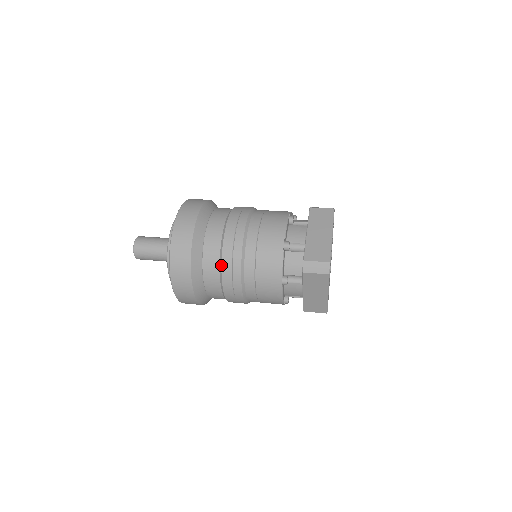
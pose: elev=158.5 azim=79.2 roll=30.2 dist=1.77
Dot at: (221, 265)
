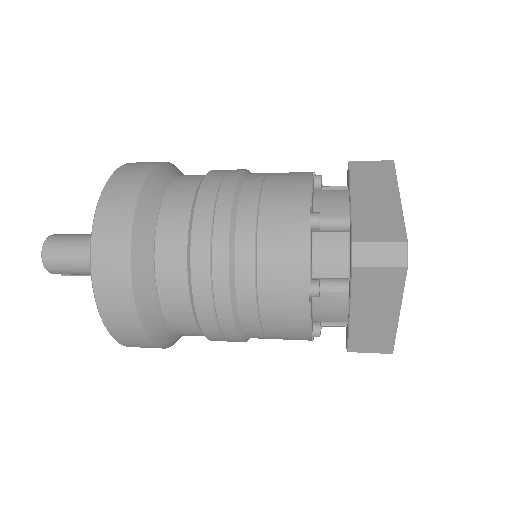
Dot at: (190, 263)
